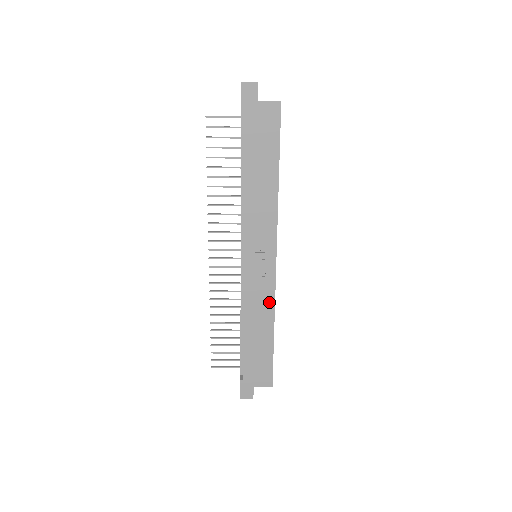
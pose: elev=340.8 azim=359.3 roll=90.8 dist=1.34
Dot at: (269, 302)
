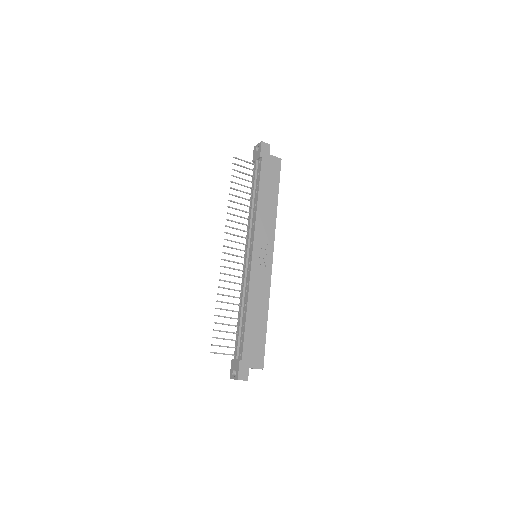
Dot at: (266, 290)
